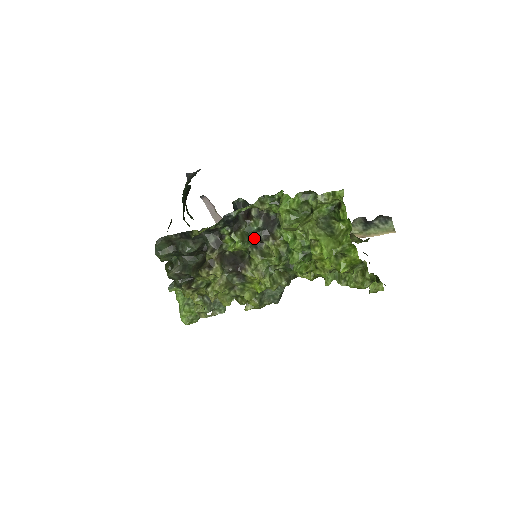
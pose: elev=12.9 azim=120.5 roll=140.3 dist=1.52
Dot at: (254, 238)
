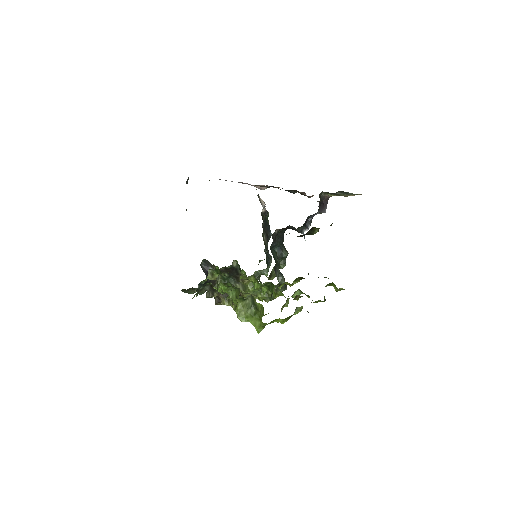
Dot at: (232, 278)
